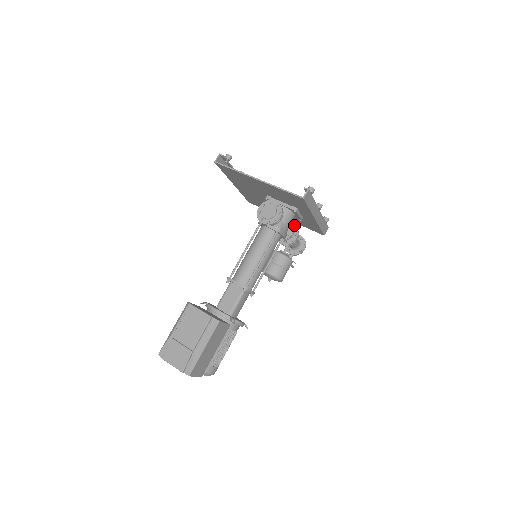
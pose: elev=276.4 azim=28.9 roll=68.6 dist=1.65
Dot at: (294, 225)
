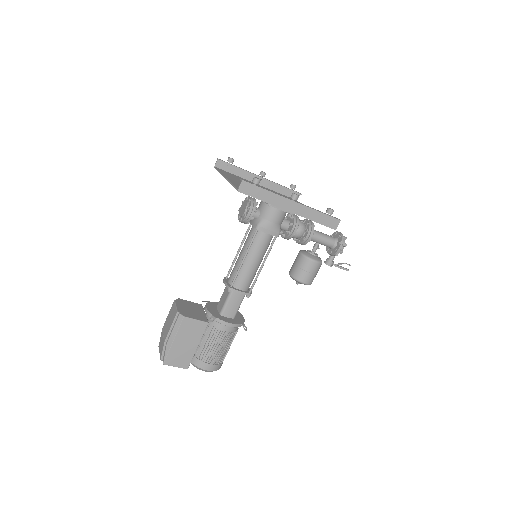
Dot at: (298, 221)
